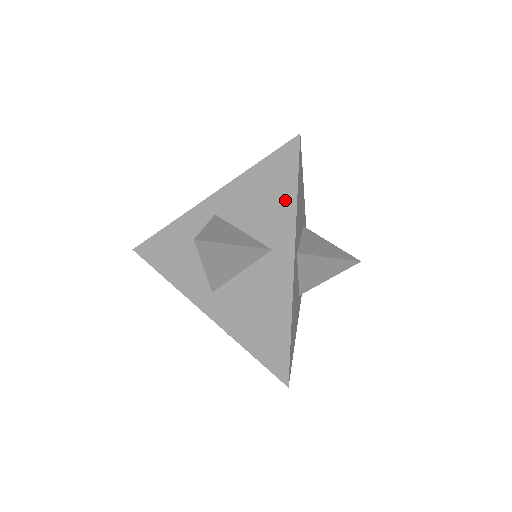
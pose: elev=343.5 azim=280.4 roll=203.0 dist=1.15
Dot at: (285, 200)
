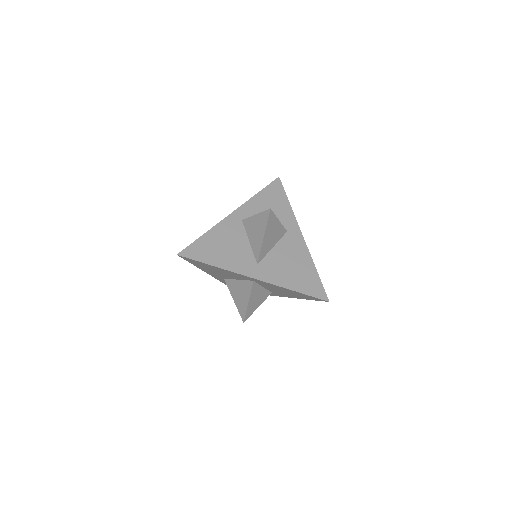
Dot at: (284, 206)
